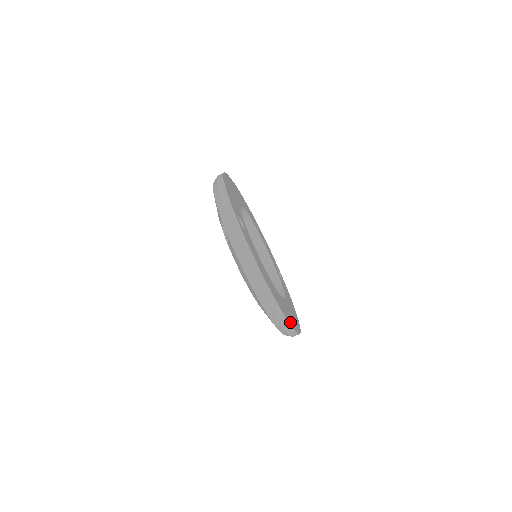
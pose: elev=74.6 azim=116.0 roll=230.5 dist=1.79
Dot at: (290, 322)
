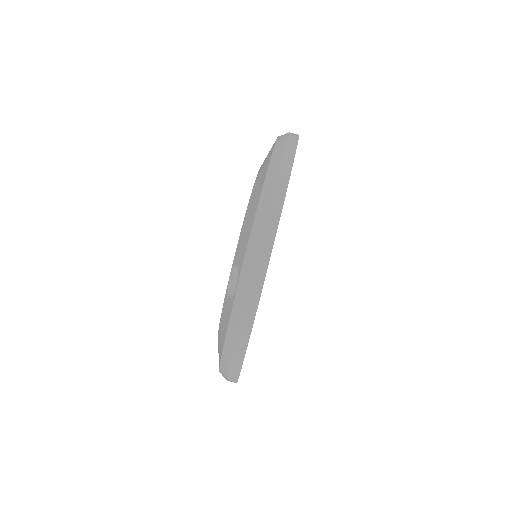
Dot at: occluded
